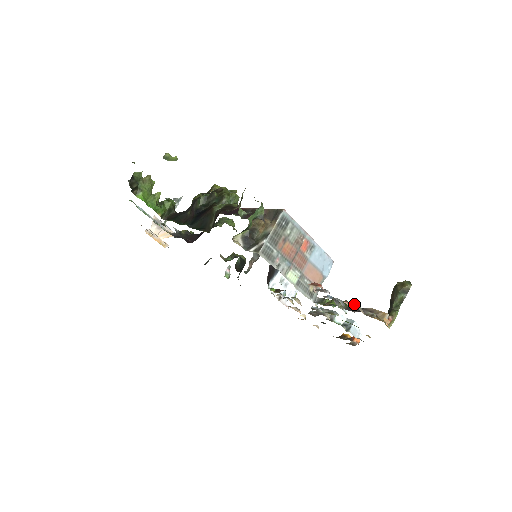
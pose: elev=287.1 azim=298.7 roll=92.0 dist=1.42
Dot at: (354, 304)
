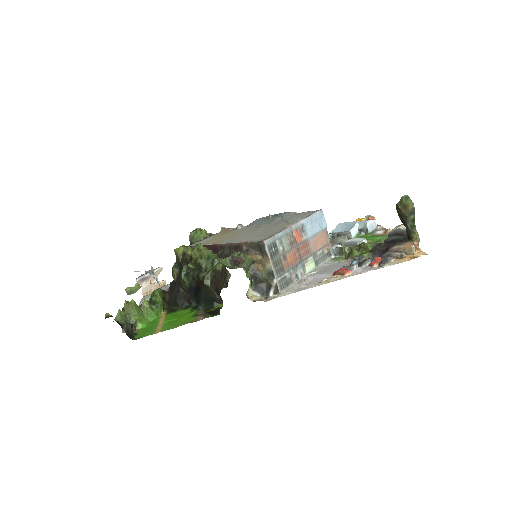
Dot at: (384, 266)
